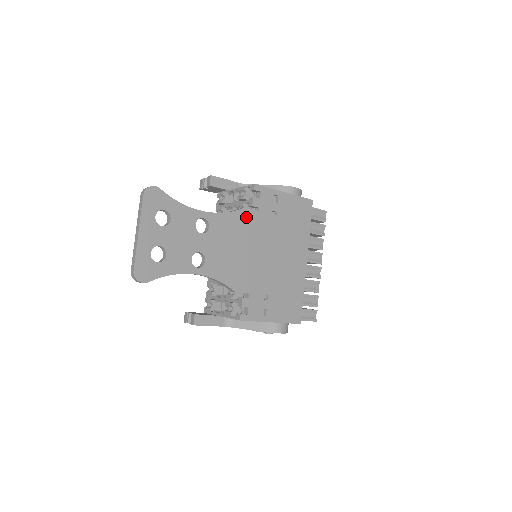
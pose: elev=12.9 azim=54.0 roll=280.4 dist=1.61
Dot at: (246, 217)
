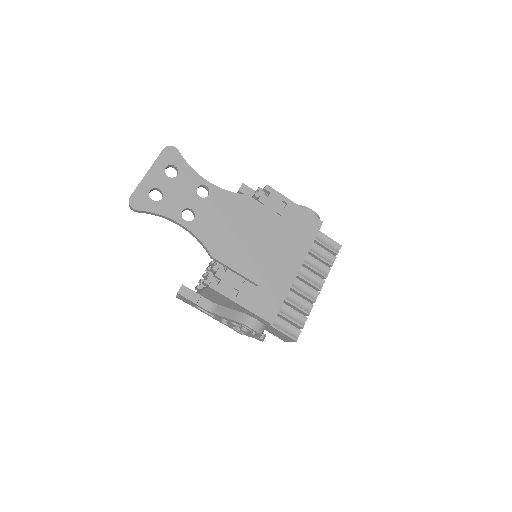
Dot at: (246, 203)
